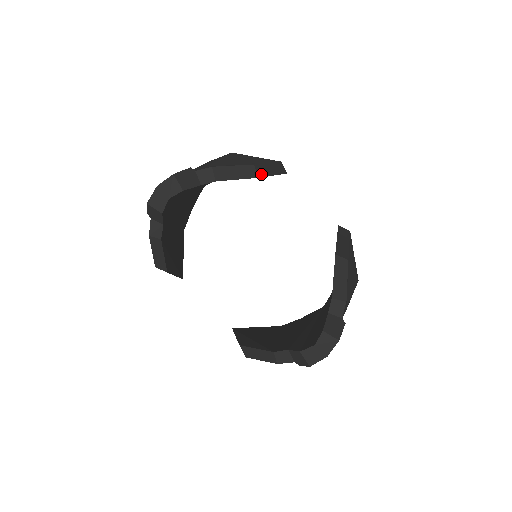
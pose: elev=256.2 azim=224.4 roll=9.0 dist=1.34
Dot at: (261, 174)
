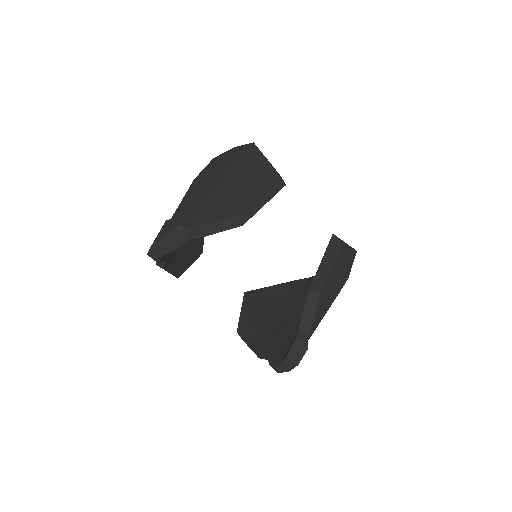
Dot at: (246, 218)
